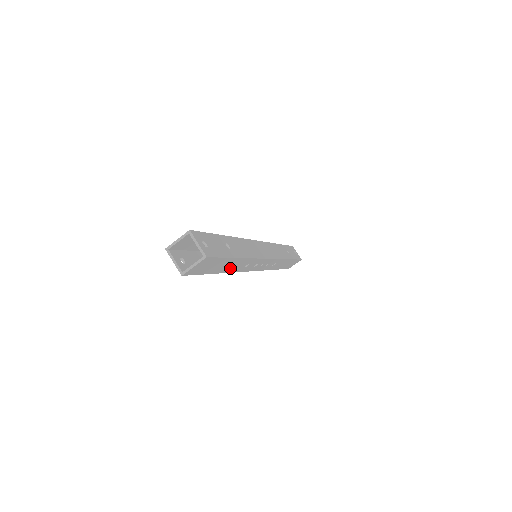
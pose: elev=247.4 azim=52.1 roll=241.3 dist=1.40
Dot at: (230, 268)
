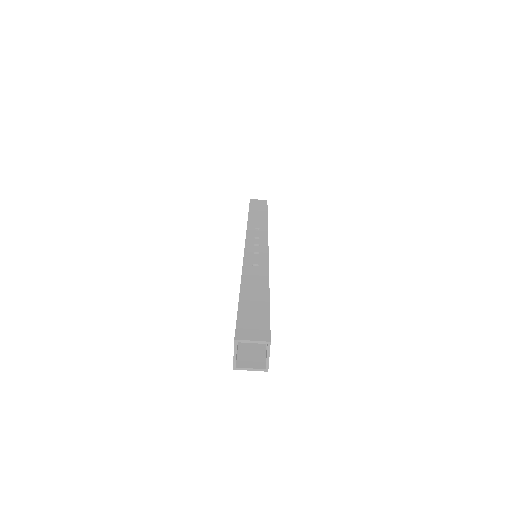
Dot at: occluded
